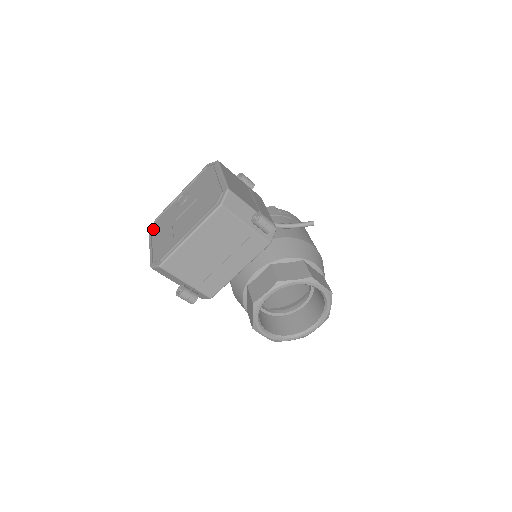
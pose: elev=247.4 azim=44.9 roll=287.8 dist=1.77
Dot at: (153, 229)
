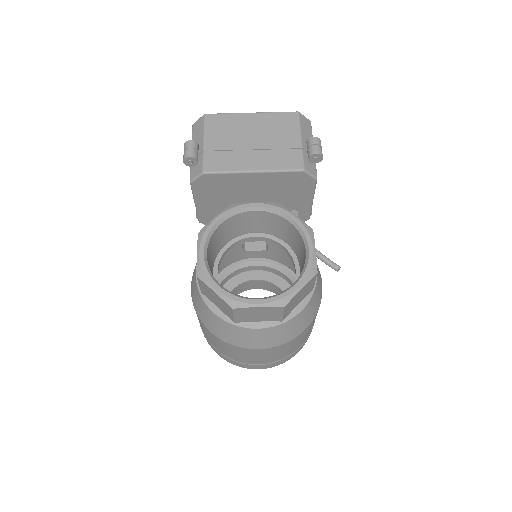
Dot at: occluded
